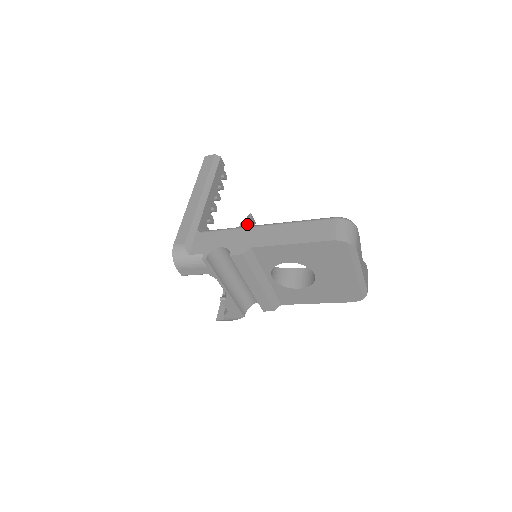
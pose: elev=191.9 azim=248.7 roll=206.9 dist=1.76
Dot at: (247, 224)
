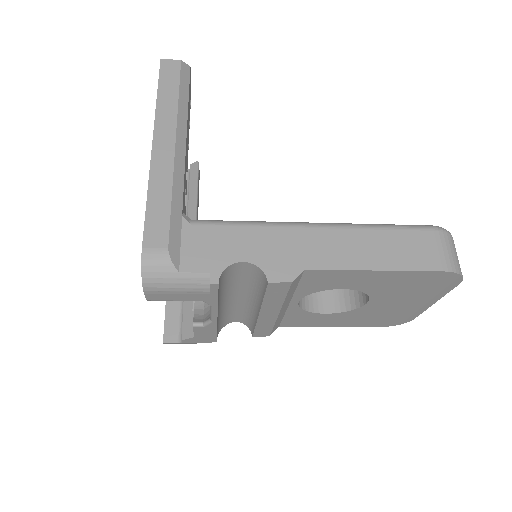
Dot at: (196, 180)
